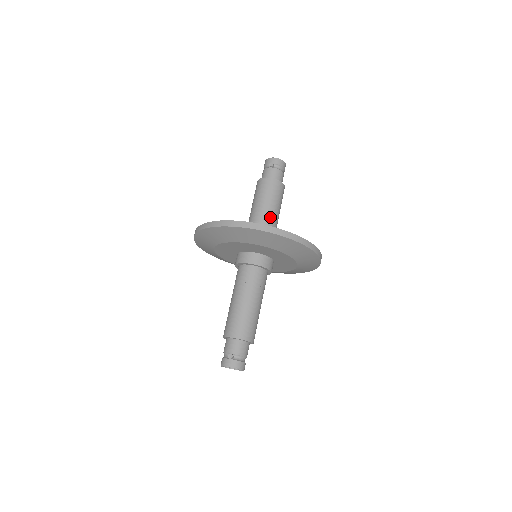
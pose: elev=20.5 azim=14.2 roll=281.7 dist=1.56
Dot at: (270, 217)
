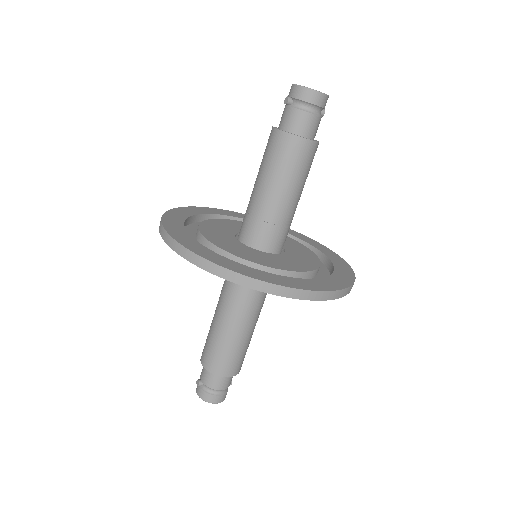
Dot at: (265, 202)
